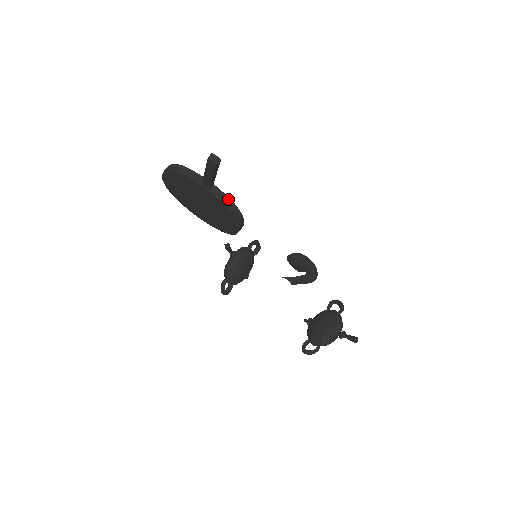
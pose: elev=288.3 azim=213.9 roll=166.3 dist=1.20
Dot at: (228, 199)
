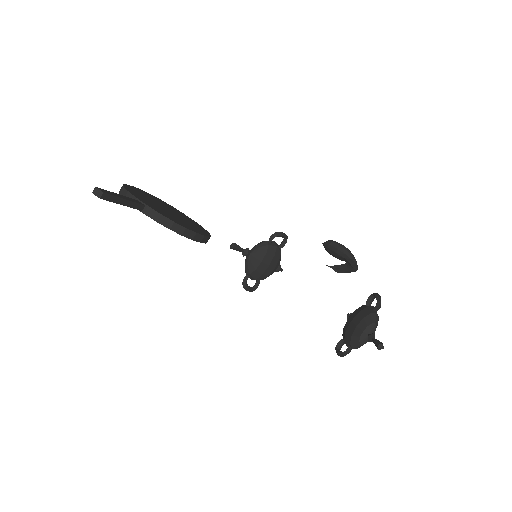
Dot at: (163, 217)
